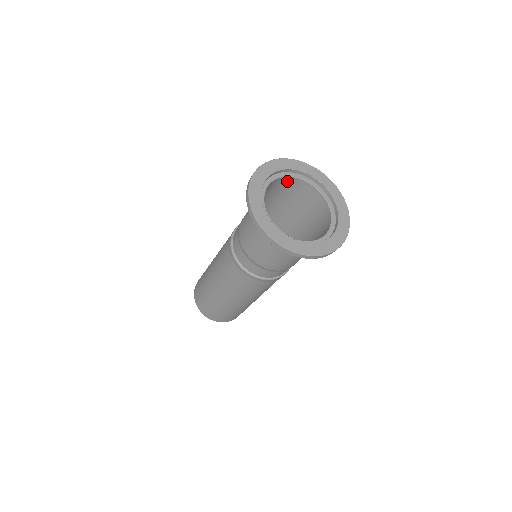
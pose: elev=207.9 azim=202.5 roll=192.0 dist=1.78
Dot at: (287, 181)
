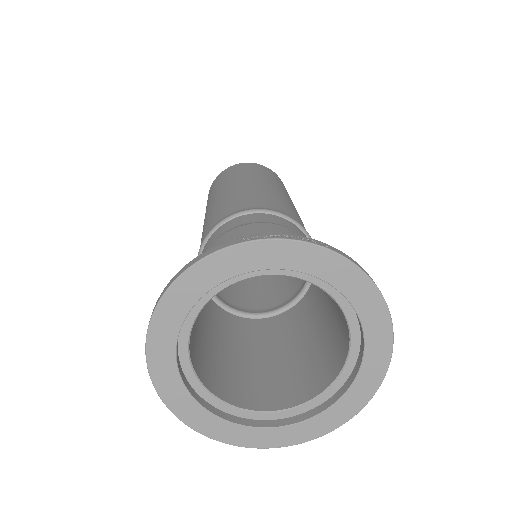
Dot at: occluded
